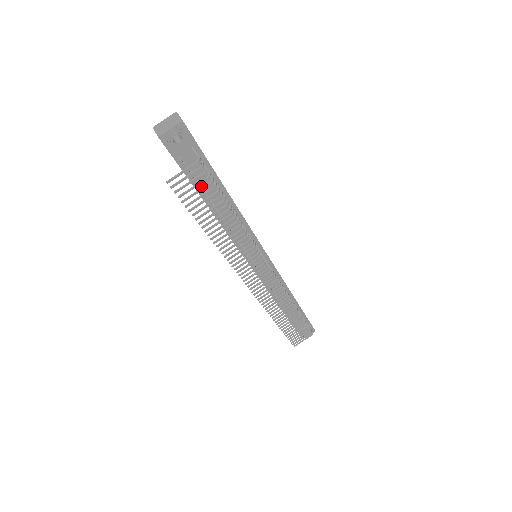
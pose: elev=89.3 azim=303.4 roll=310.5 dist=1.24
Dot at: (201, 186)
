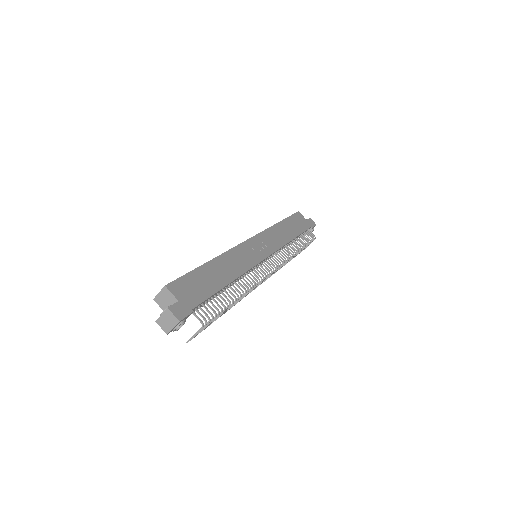
Dot at: occluded
